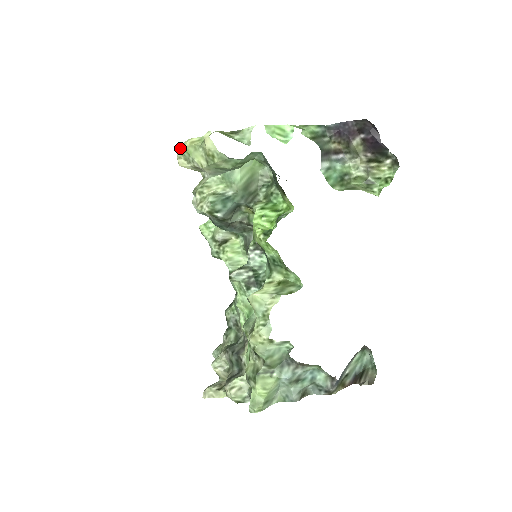
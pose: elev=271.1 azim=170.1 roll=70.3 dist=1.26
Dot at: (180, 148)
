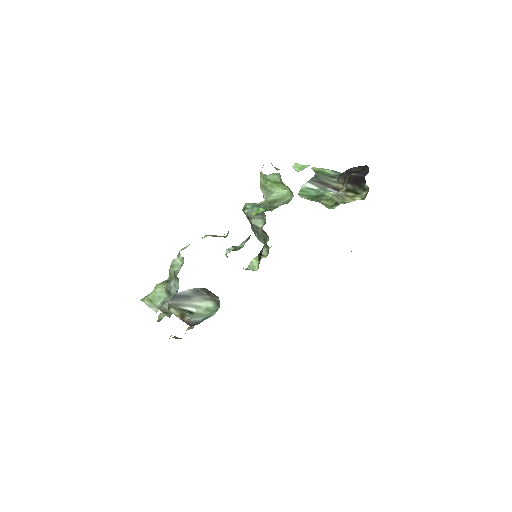
Dot at: occluded
